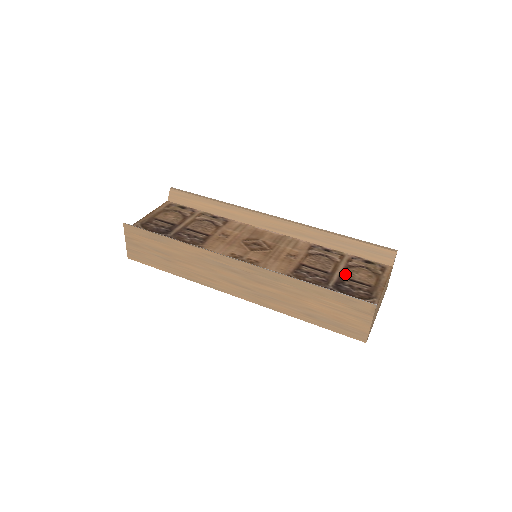
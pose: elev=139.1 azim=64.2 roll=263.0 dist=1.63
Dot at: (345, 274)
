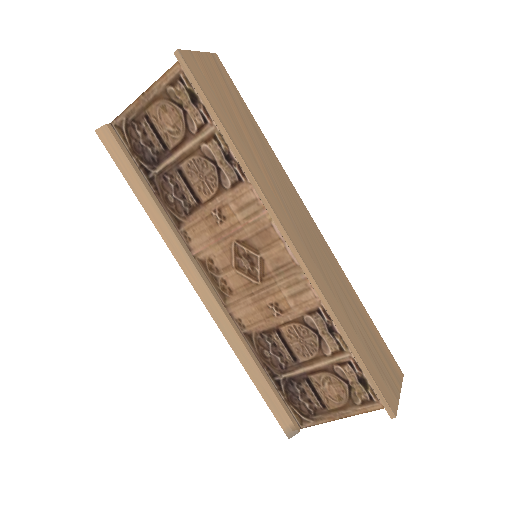
Dot at: (313, 377)
